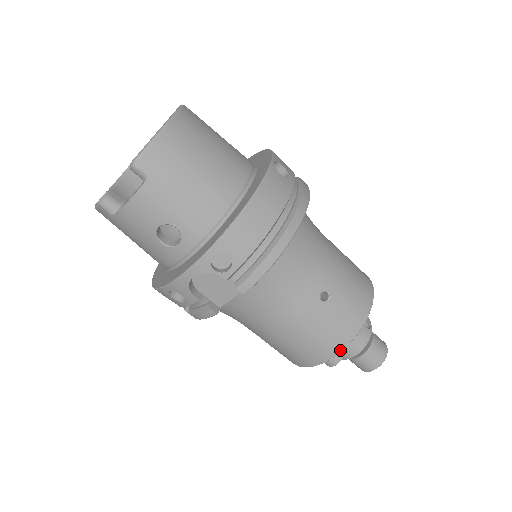
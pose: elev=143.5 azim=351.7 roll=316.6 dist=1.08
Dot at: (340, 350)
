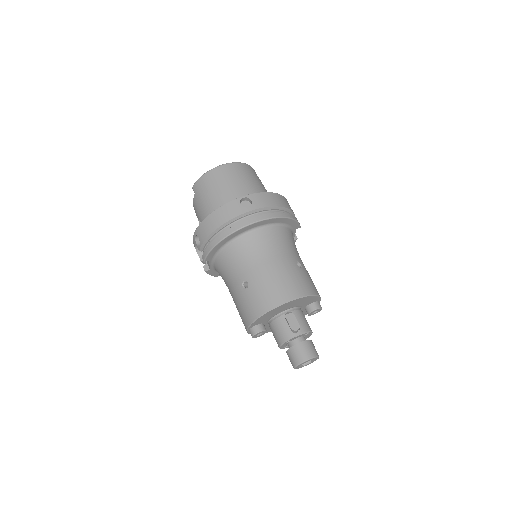
Dot at: (249, 324)
